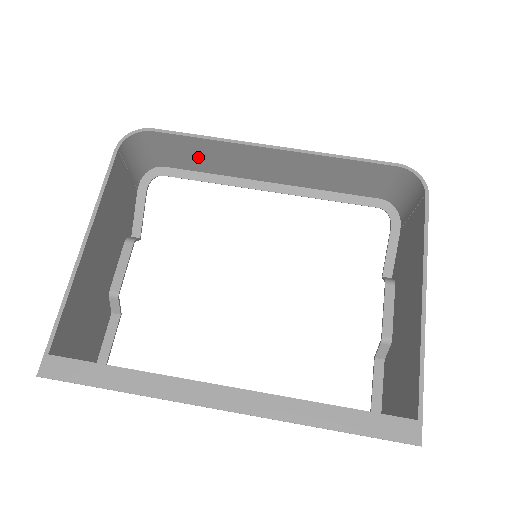
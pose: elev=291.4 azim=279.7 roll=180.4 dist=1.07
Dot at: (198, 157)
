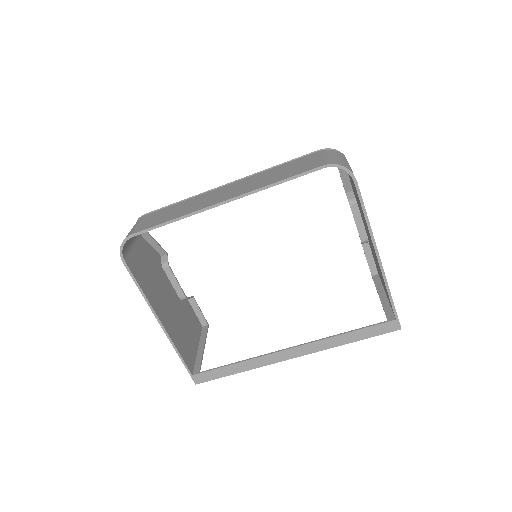
Dot at: occluded
